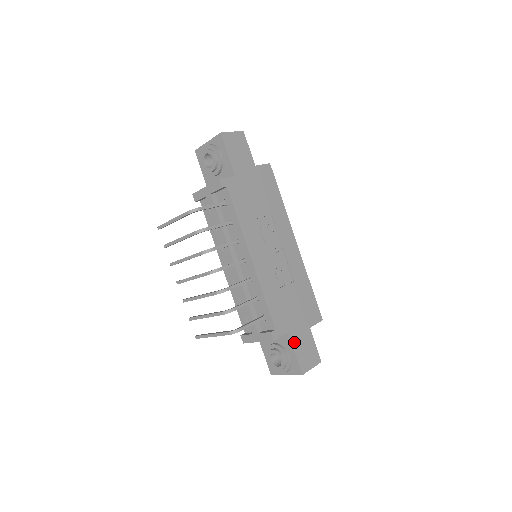
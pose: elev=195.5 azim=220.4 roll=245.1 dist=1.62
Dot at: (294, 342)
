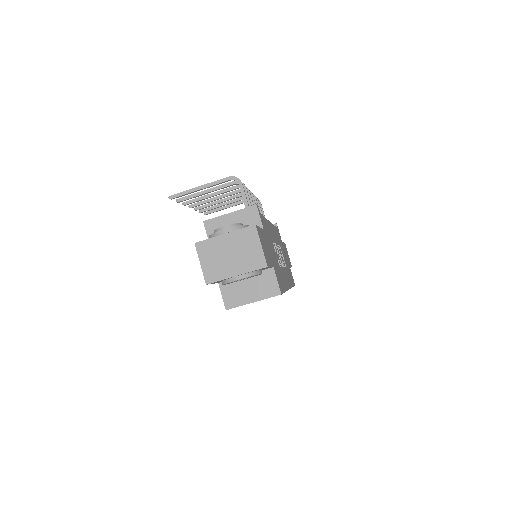
Dot at: (263, 233)
